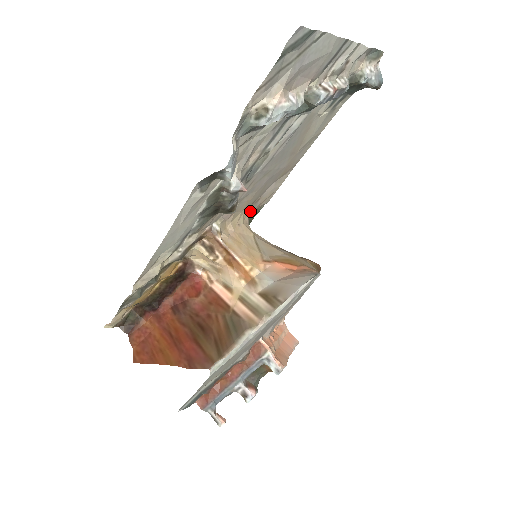
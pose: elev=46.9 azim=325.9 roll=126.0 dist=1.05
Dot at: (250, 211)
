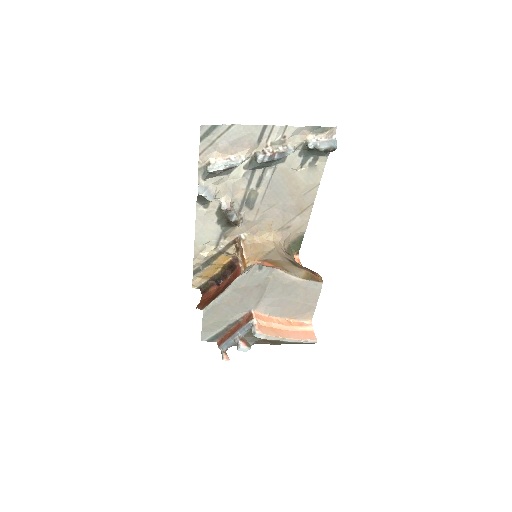
Dot at: (283, 234)
